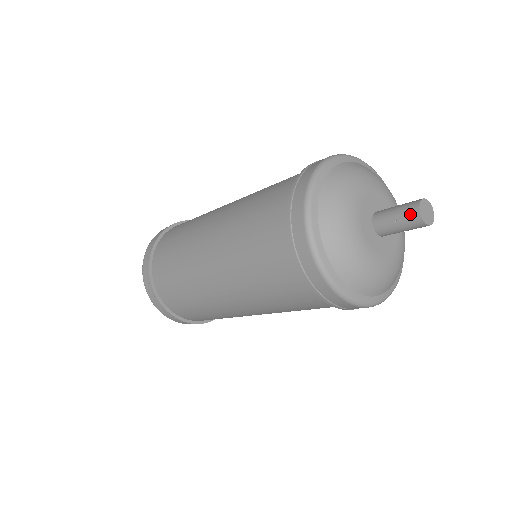
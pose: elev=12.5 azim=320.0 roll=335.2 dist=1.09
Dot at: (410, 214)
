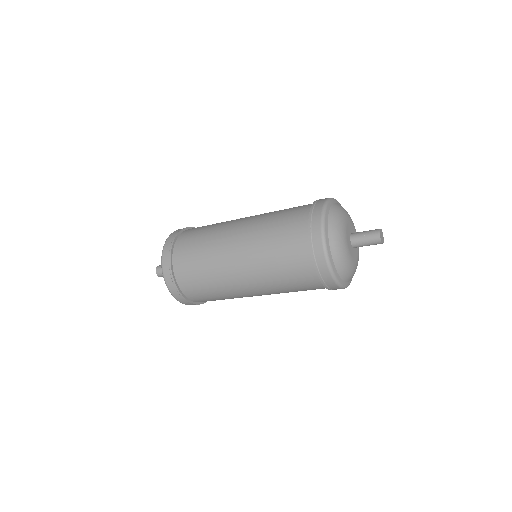
Dot at: (374, 232)
